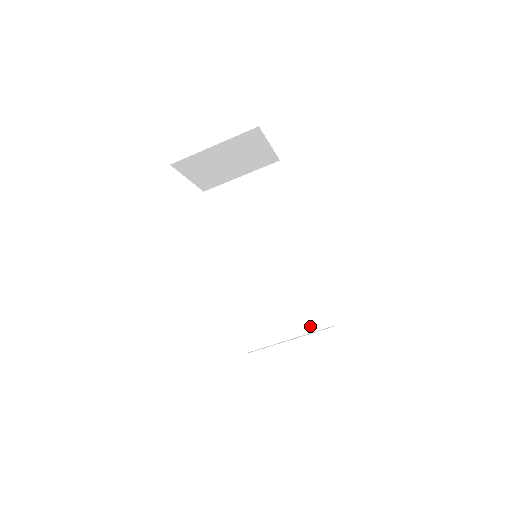
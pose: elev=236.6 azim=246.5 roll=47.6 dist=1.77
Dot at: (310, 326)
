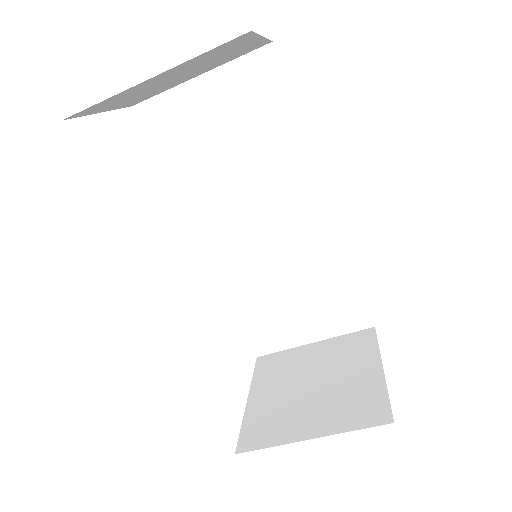
Dot at: (335, 318)
